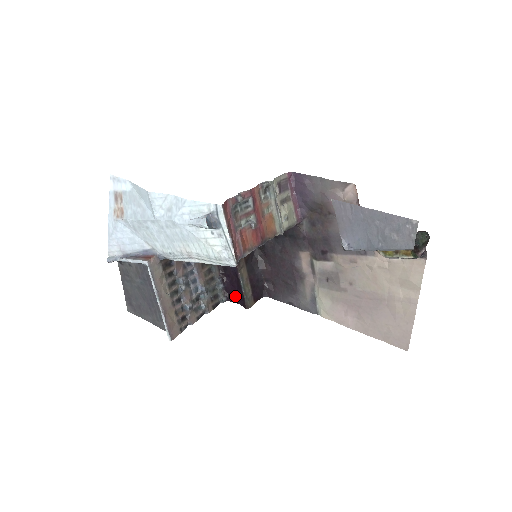
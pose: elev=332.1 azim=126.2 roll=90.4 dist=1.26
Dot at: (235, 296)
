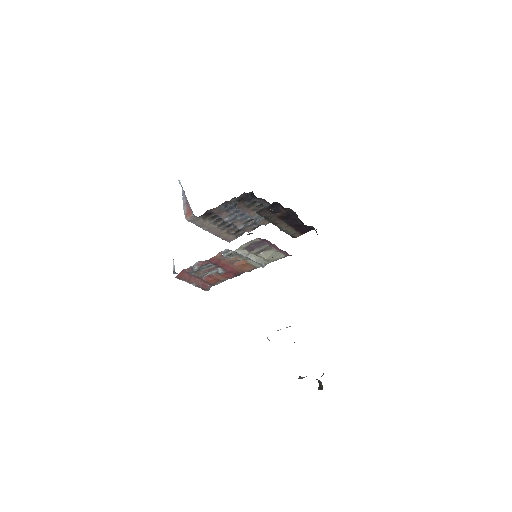
Dot at: occluded
